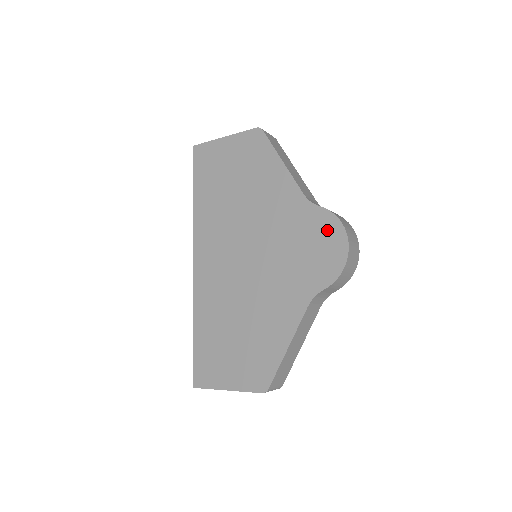
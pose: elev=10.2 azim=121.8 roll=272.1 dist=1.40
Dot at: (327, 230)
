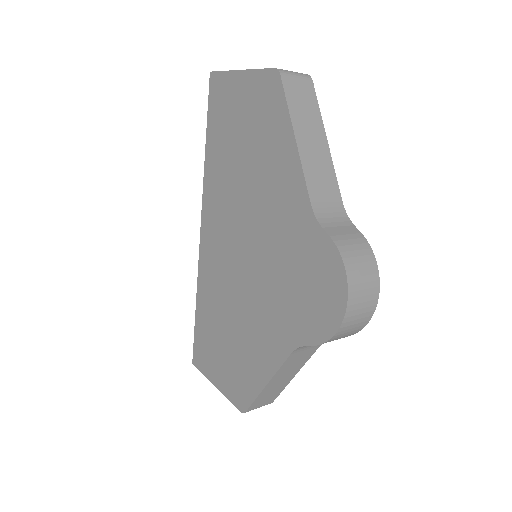
Dot at: (327, 271)
